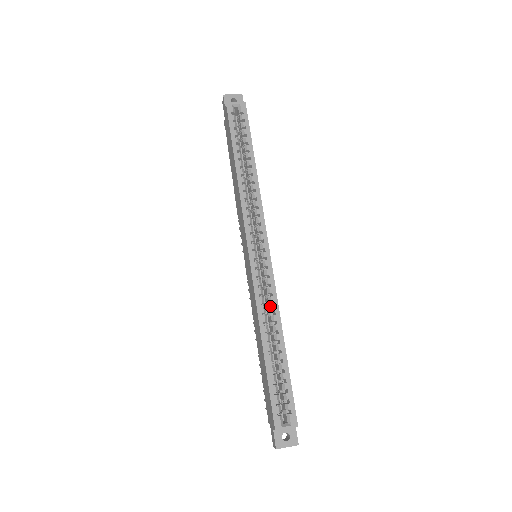
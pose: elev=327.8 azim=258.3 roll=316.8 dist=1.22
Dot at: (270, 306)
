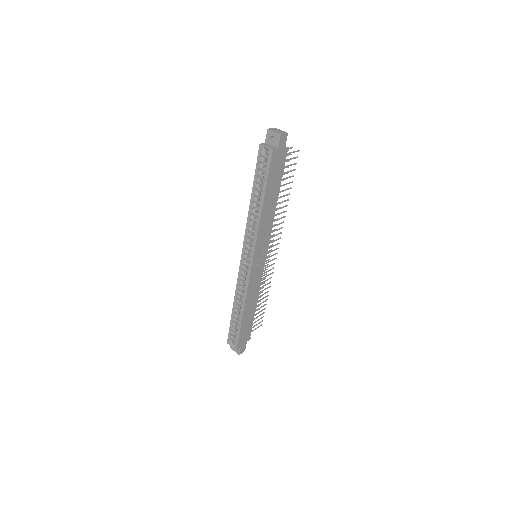
Dot at: (243, 292)
